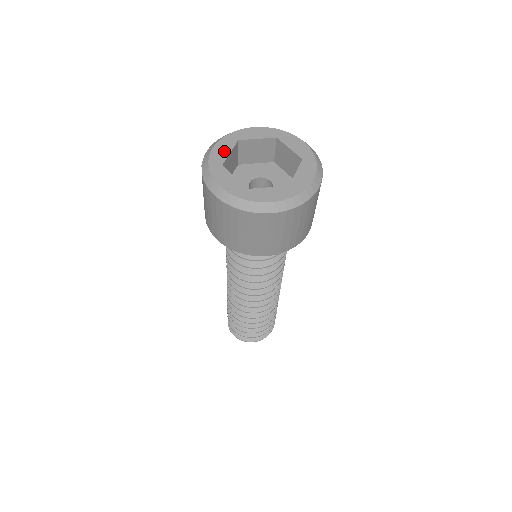
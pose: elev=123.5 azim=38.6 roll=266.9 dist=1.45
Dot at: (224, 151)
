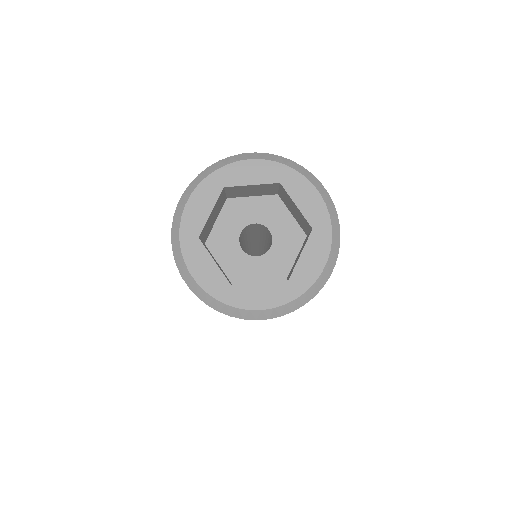
Dot at: (208, 268)
